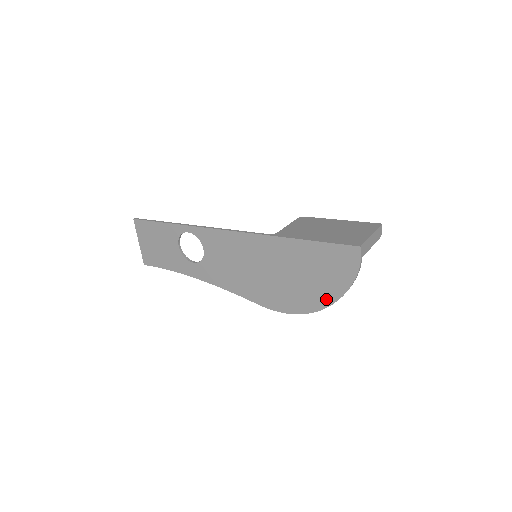
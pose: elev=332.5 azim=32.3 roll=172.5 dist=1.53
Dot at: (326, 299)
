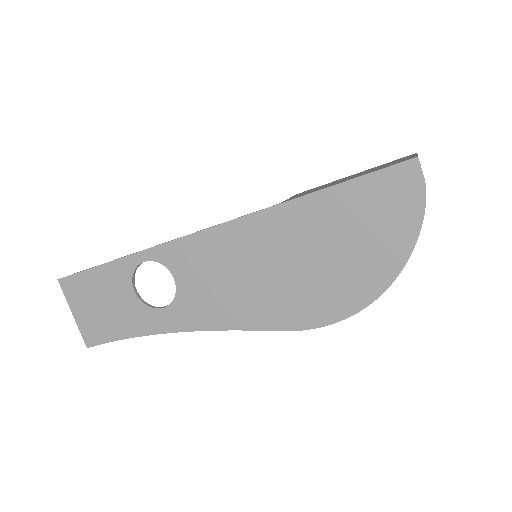
Dot at: (386, 270)
